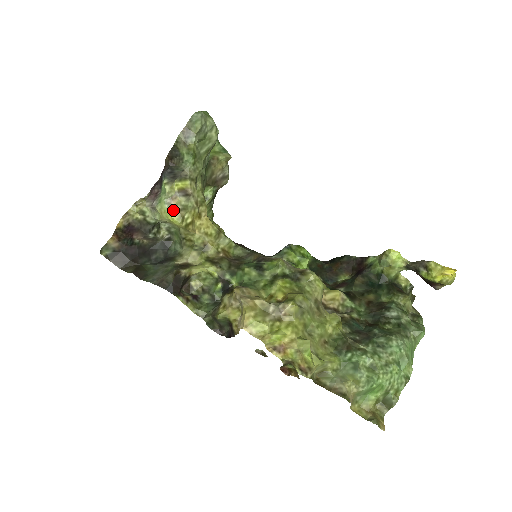
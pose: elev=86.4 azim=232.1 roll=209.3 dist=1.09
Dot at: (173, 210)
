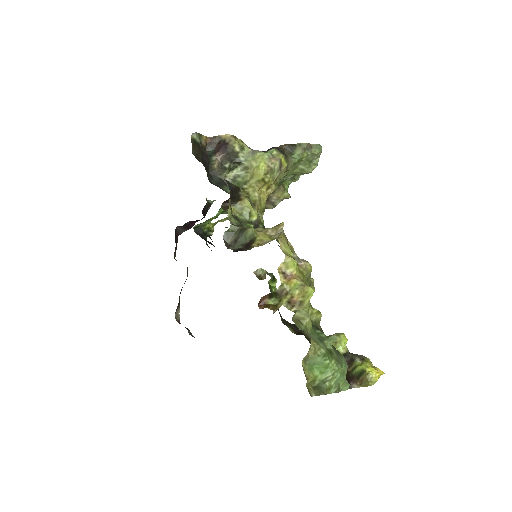
Dot at: (268, 163)
